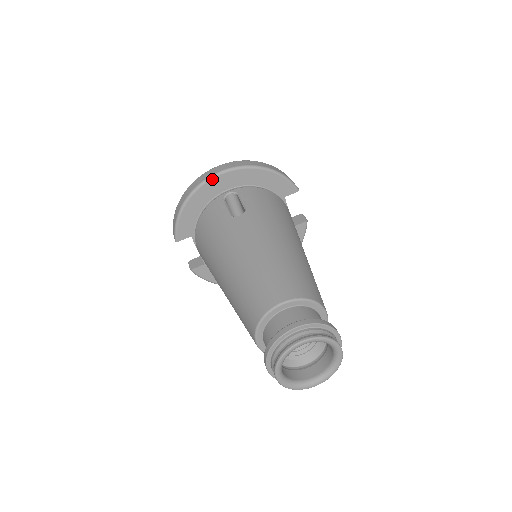
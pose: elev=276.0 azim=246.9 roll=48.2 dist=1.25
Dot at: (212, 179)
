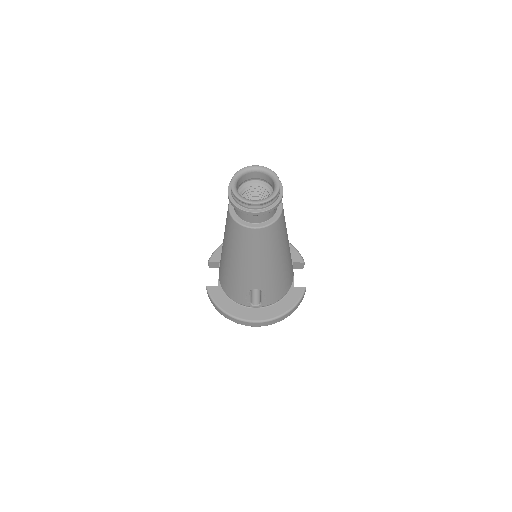
Dot at: occluded
